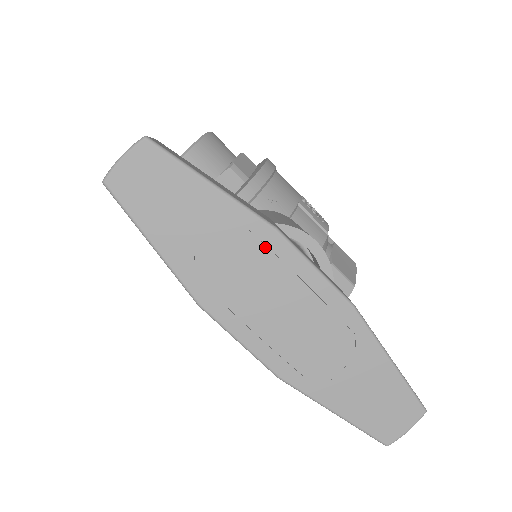
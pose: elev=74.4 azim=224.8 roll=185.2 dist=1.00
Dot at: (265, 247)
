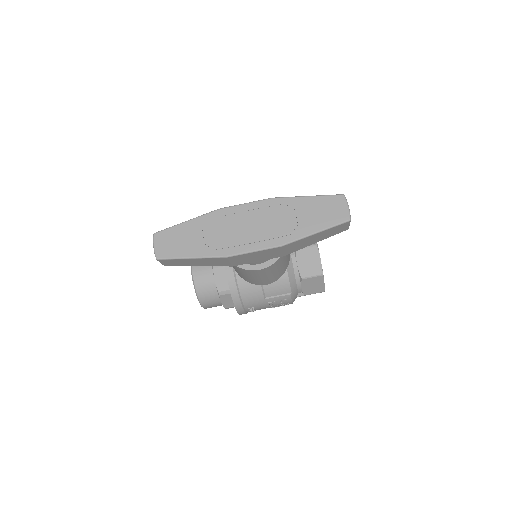
Dot at: (223, 217)
